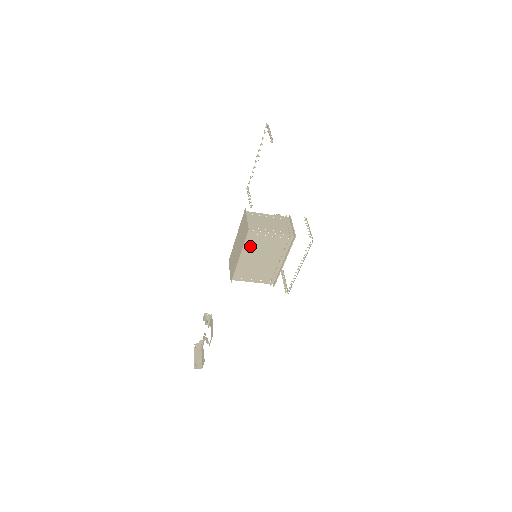
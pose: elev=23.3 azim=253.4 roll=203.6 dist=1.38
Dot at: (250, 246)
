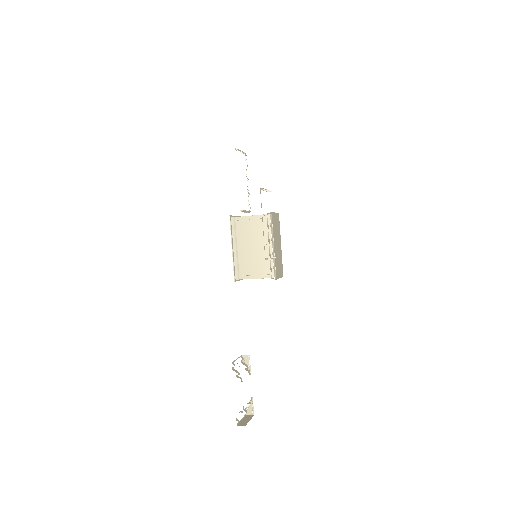
Dot at: (238, 235)
